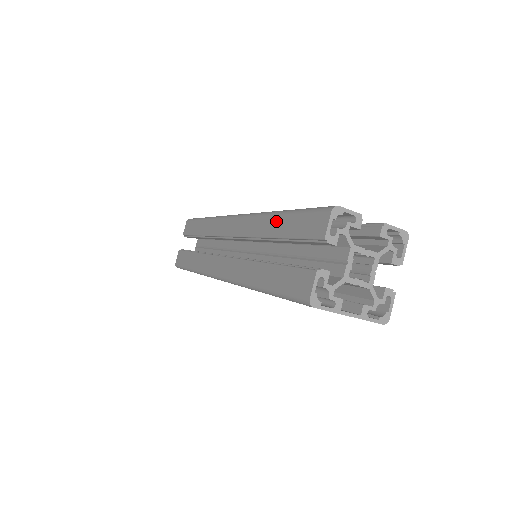
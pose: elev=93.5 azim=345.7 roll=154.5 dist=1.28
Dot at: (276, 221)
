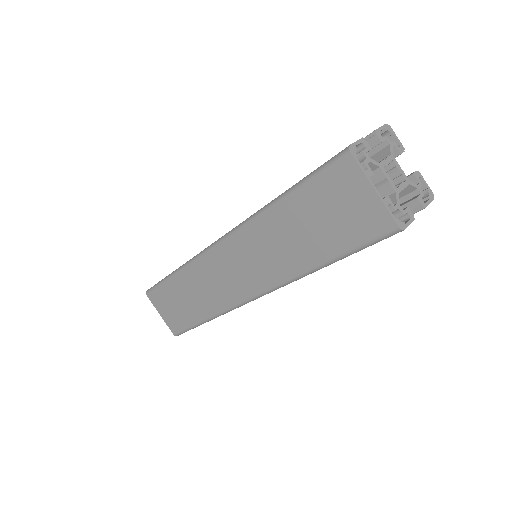
Dot at: occluded
